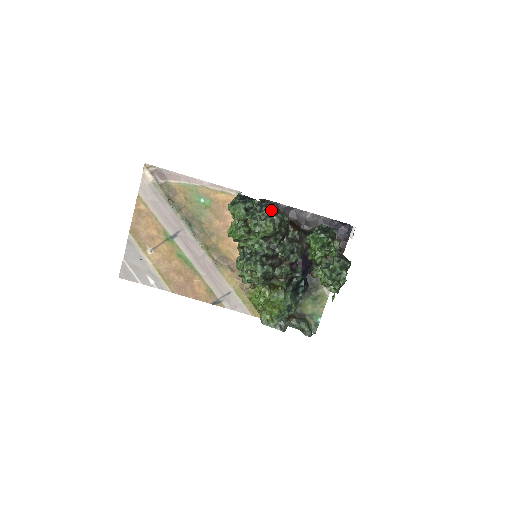
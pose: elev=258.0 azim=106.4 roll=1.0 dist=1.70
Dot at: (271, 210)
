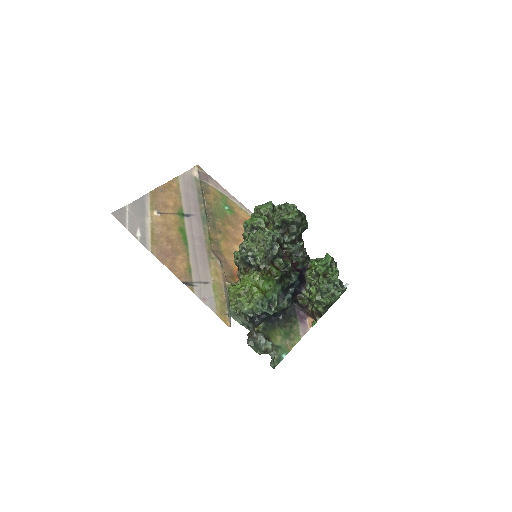
Dot at: occluded
